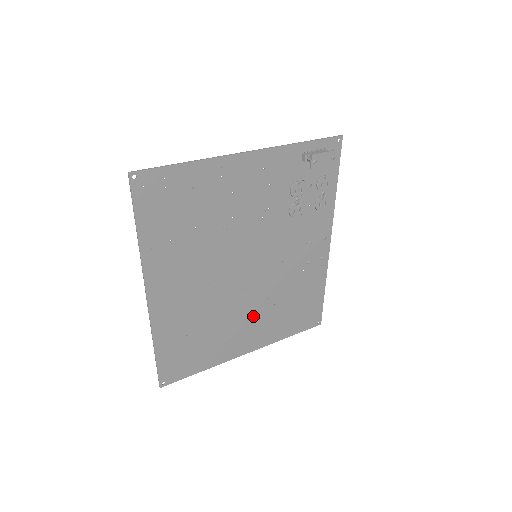
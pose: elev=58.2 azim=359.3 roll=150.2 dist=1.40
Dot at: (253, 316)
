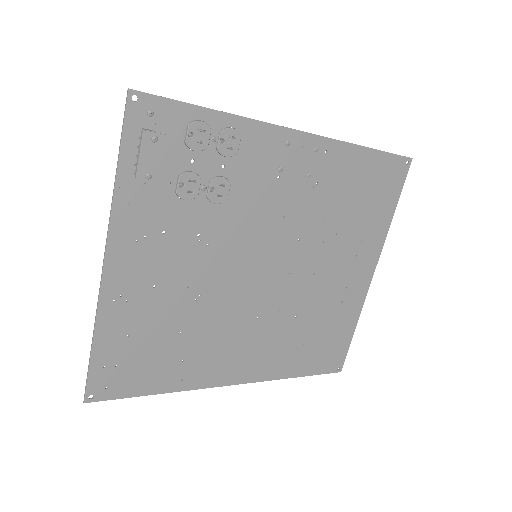
Dot at: (332, 264)
